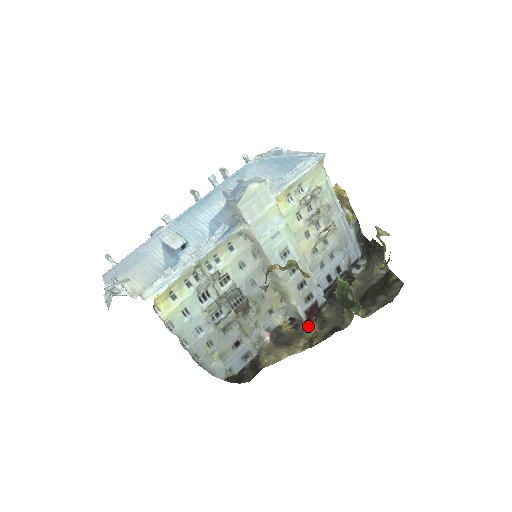
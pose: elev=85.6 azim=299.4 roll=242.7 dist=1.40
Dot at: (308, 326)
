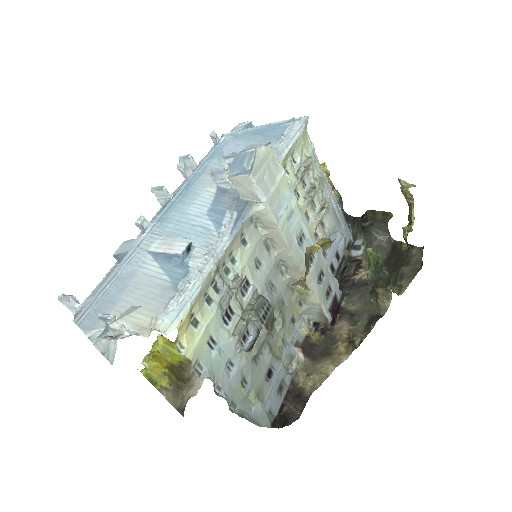
Dot at: (335, 327)
